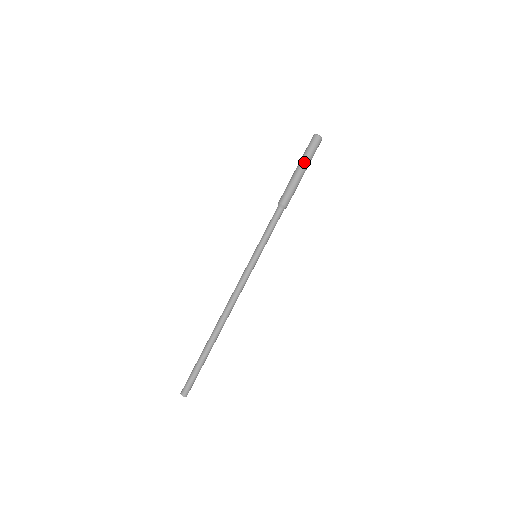
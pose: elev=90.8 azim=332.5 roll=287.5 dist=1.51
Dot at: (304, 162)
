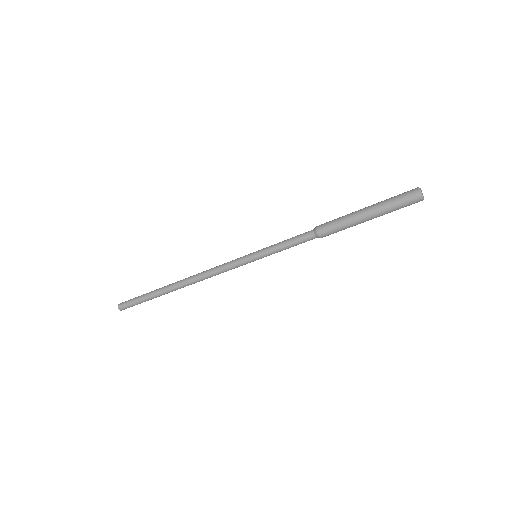
Dot at: occluded
